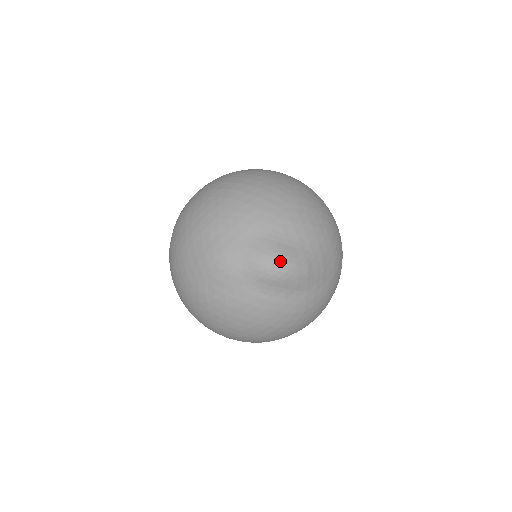
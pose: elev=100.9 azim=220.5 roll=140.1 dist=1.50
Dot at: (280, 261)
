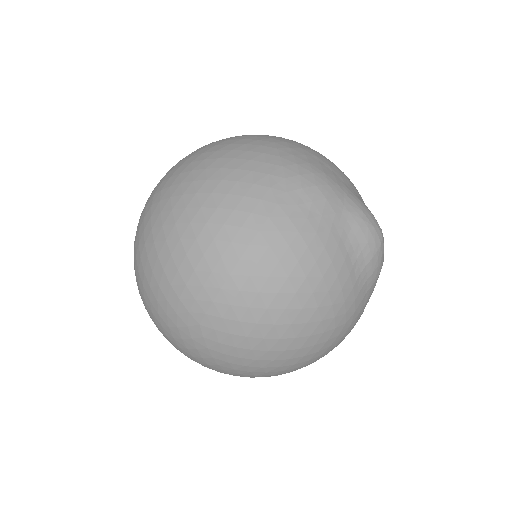
Dot at: occluded
